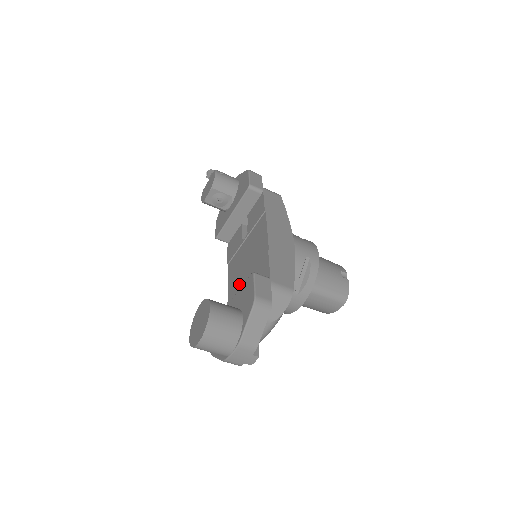
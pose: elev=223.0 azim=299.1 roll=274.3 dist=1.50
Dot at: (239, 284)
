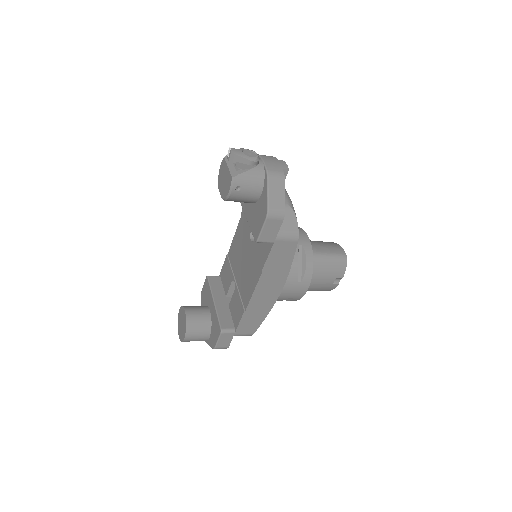
Dot at: (234, 267)
